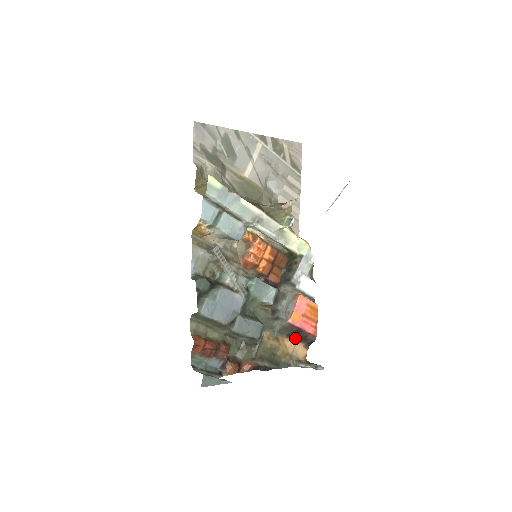
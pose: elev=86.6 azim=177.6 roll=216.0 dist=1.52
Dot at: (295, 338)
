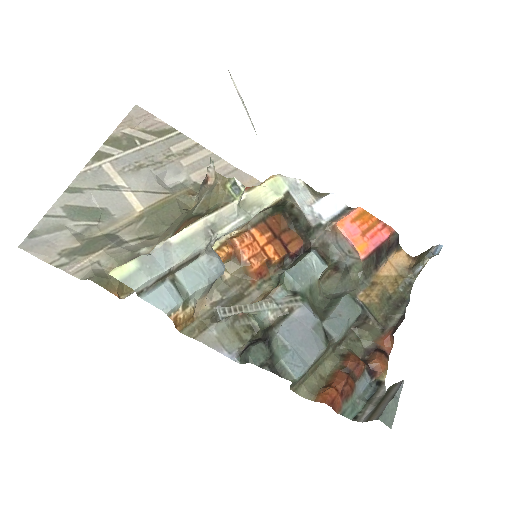
Dot at: (384, 260)
